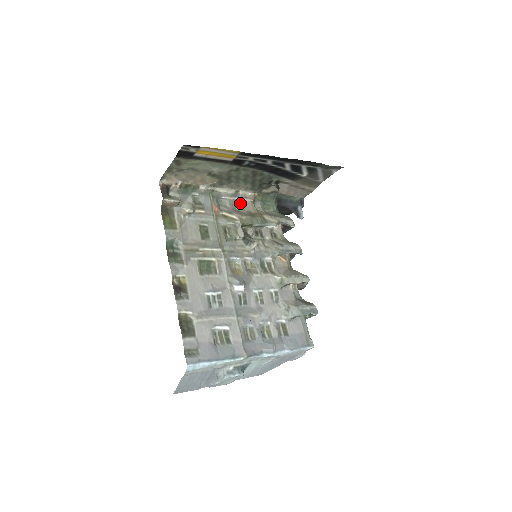
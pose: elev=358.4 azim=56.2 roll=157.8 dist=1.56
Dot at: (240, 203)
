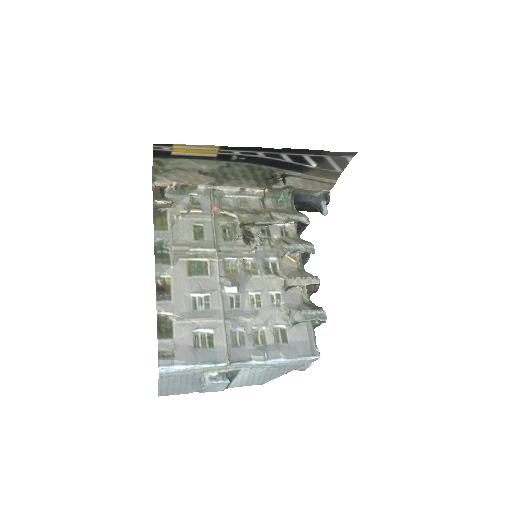
Dot at: (246, 201)
